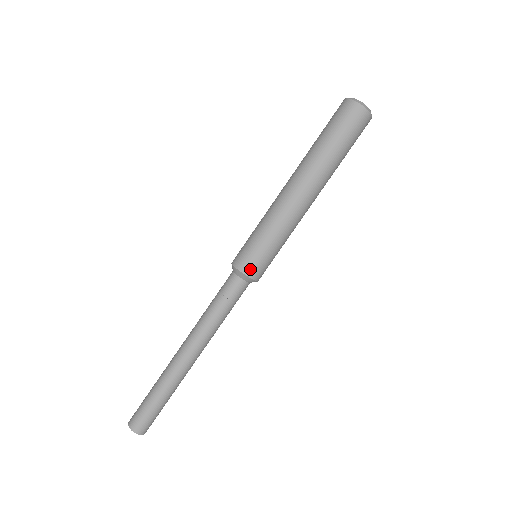
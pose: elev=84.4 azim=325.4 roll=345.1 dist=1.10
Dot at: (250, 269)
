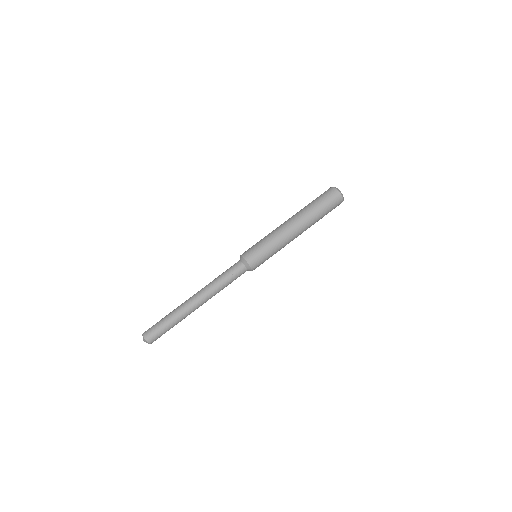
Dot at: (252, 261)
